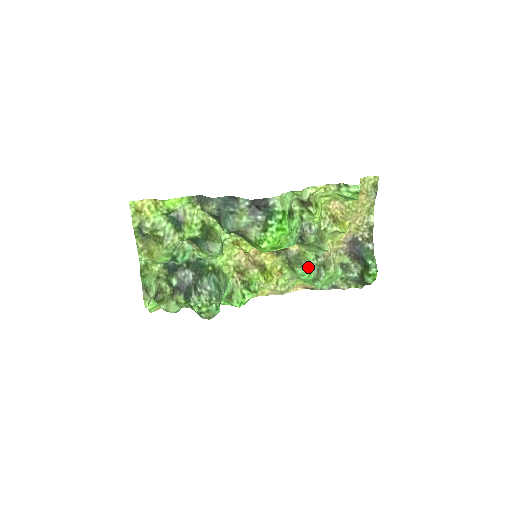
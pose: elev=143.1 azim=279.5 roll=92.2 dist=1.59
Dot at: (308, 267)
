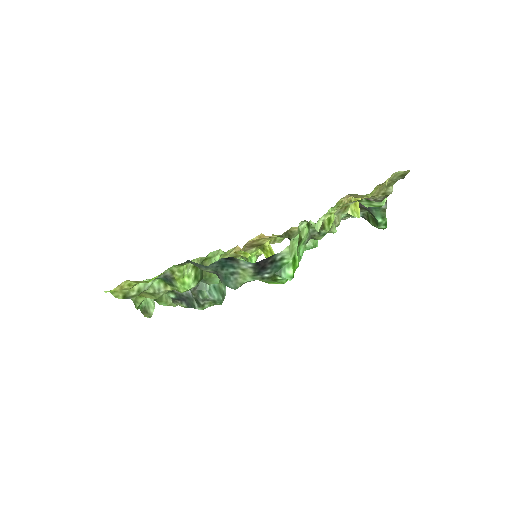
Dot at: (313, 245)
